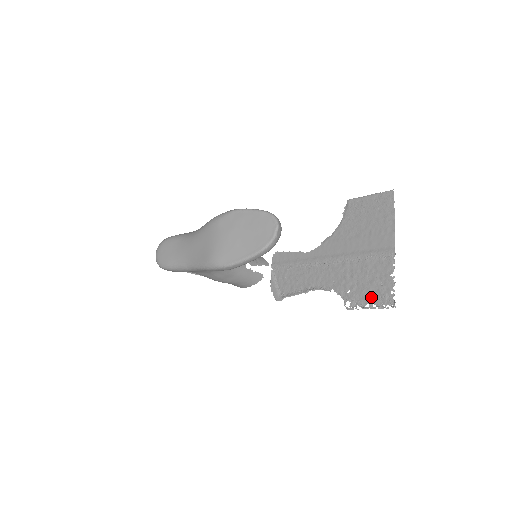
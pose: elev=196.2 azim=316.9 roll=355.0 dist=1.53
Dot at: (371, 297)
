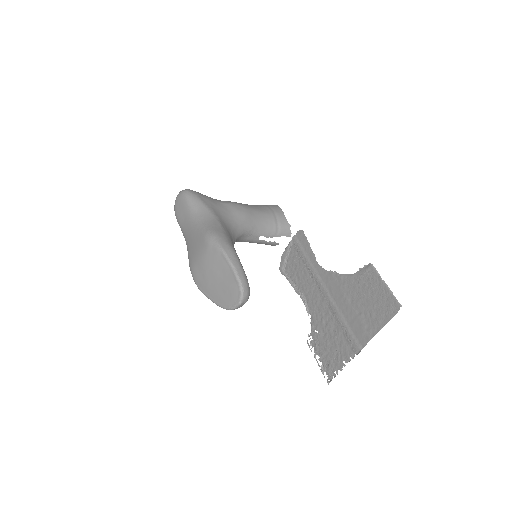
Dot at: (324, 356)
